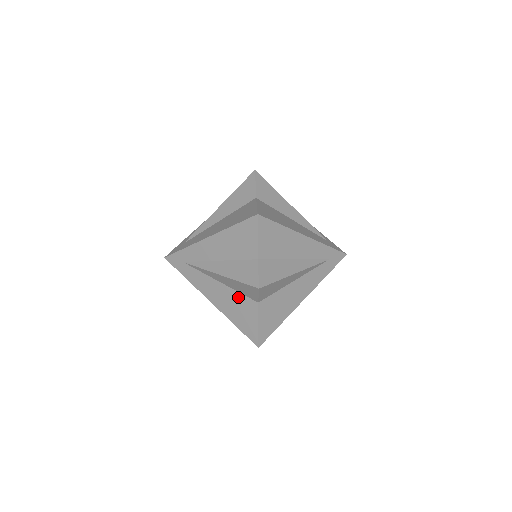
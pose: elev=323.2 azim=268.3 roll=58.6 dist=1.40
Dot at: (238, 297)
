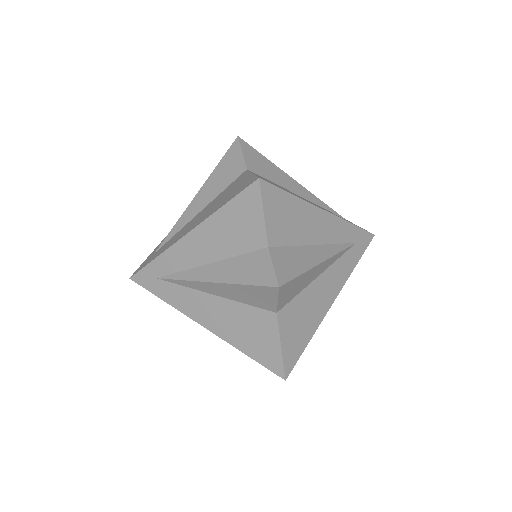
Dot at: (245, 311)
